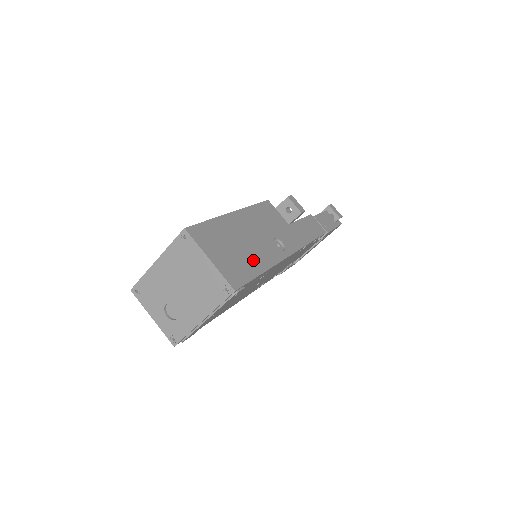
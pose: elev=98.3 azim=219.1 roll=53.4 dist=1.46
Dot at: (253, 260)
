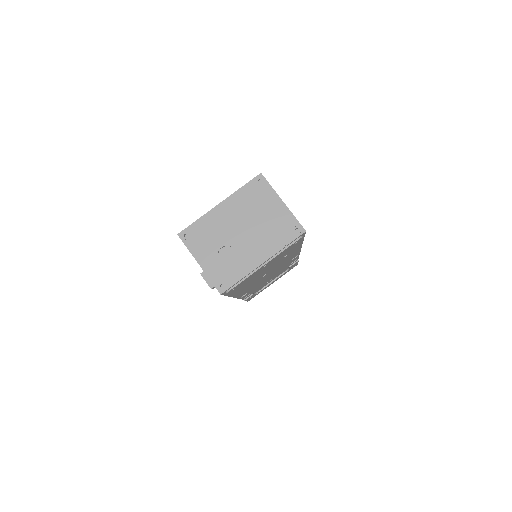
Dot at: occluded
